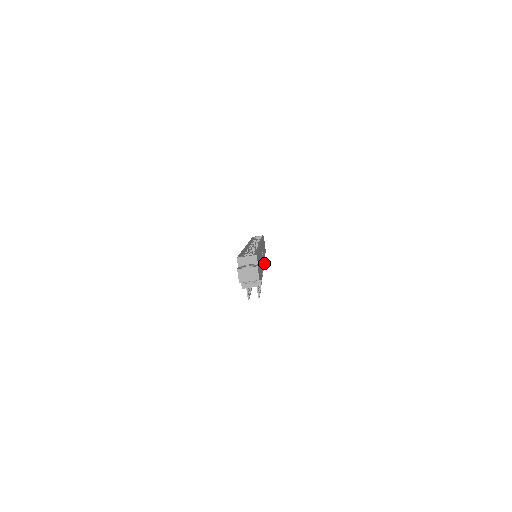
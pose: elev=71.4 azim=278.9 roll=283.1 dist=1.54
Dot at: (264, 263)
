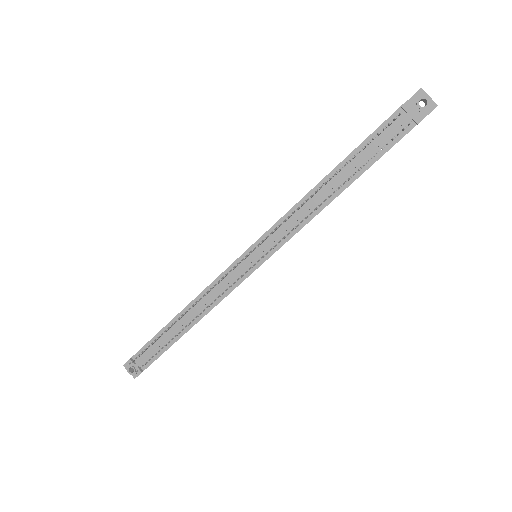
Dot at: occluded
